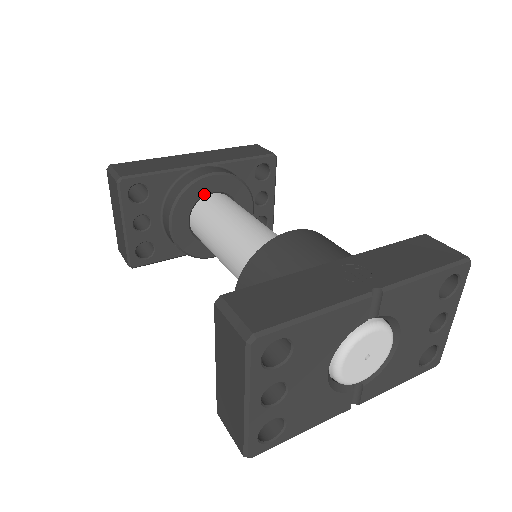
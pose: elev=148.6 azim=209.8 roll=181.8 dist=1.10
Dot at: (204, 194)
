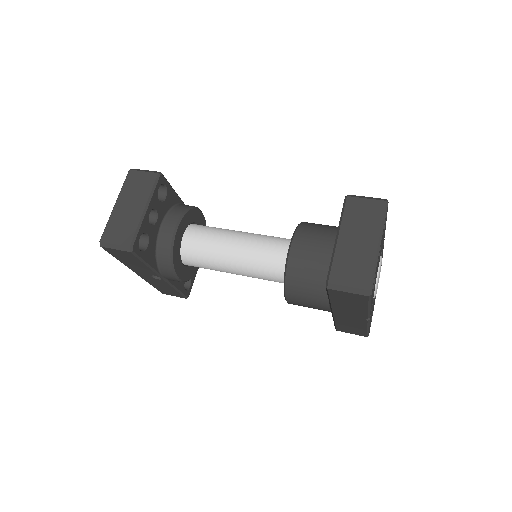
Dot at: (195, 221)
